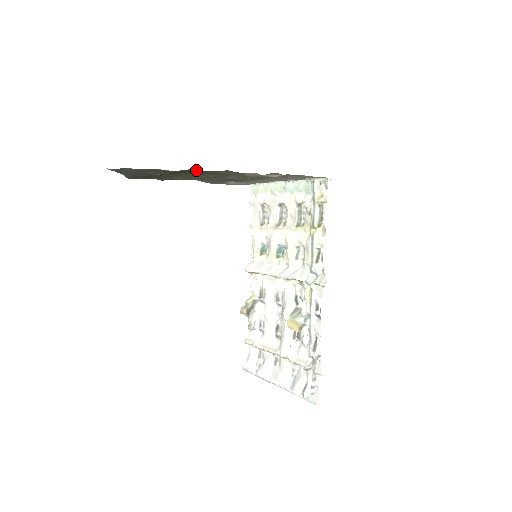
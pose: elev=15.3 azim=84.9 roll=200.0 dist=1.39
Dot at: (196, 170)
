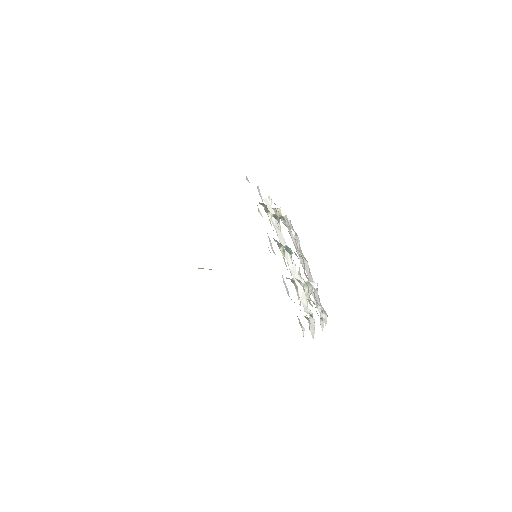
Dot at: occluded
